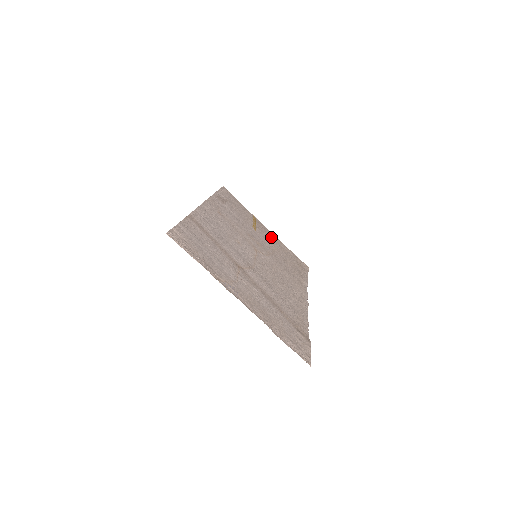
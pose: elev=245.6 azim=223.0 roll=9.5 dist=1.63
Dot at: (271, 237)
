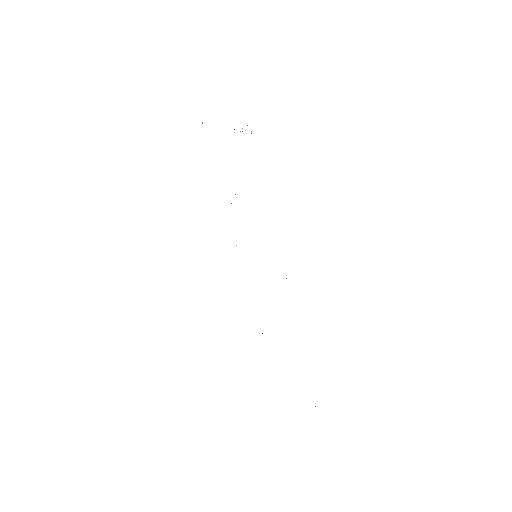
Dot at: occluded
